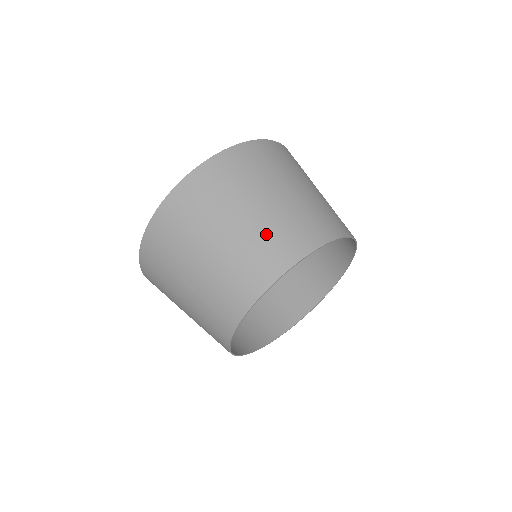
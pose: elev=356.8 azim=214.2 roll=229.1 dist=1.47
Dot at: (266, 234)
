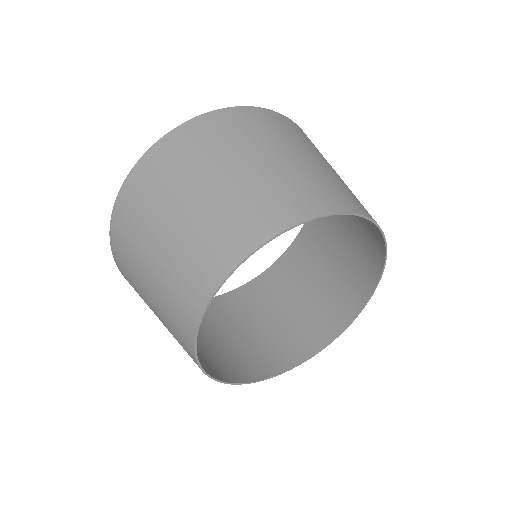
Dot at: (181, 261)
